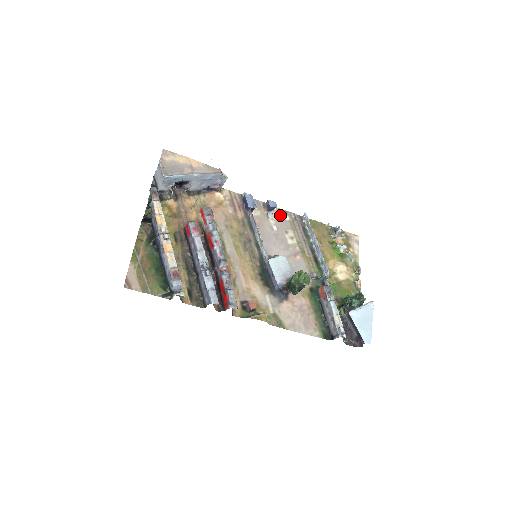
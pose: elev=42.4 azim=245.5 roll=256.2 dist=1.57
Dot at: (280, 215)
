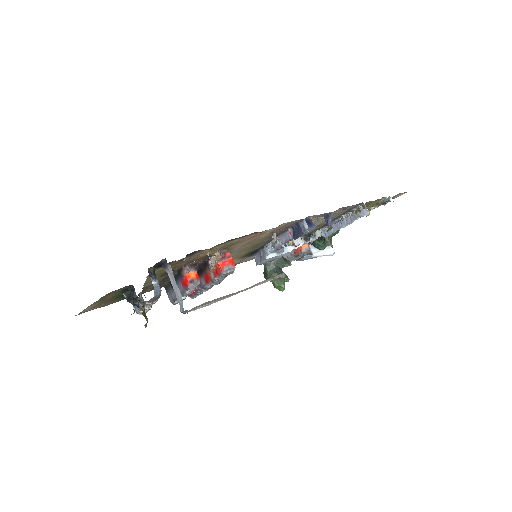
Dot at: (335, 212)
